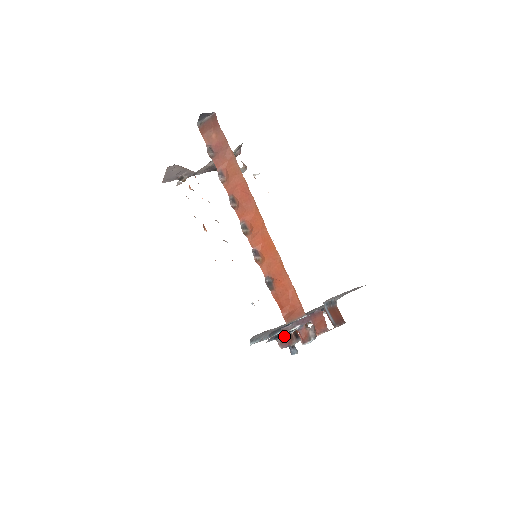
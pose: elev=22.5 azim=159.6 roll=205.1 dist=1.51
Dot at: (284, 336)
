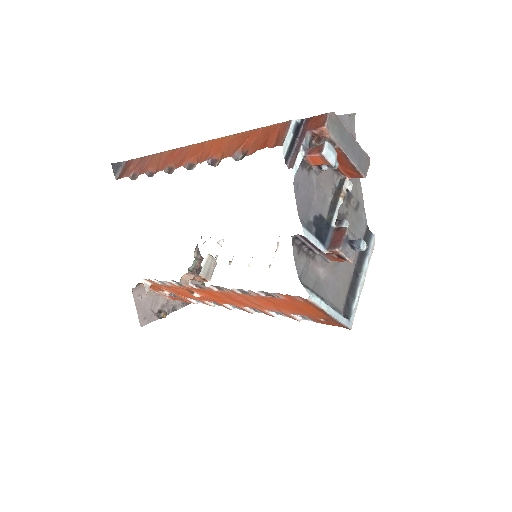
Dot at: (330, 238)
